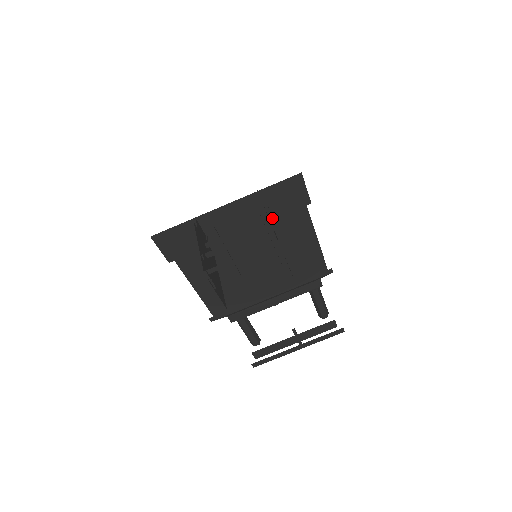
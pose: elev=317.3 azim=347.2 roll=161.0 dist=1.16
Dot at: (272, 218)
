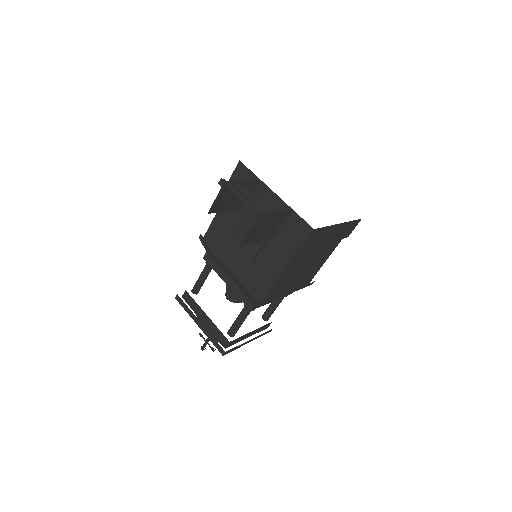
Dot at: (279, 230)
